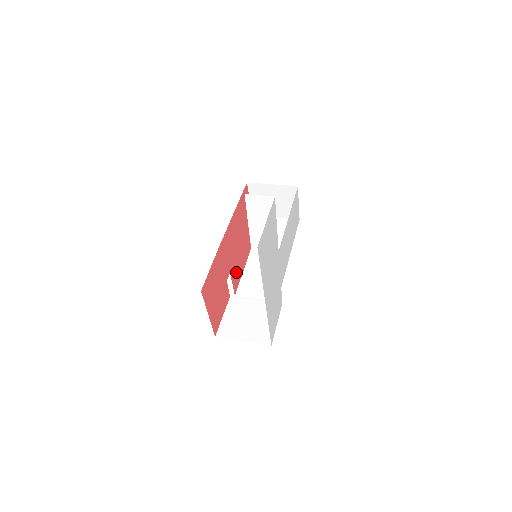
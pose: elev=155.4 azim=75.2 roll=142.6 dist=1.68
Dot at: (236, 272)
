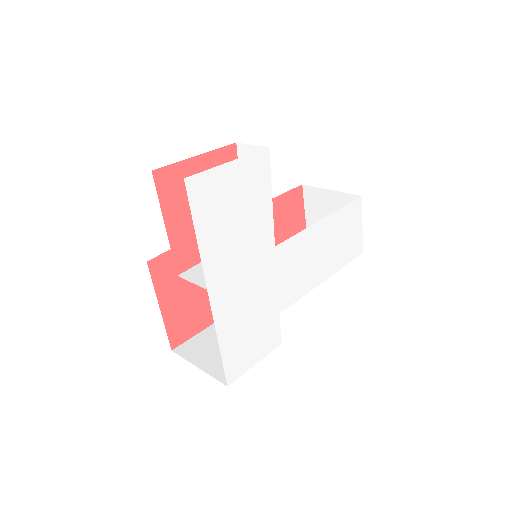
Dot at: (189, 242)
